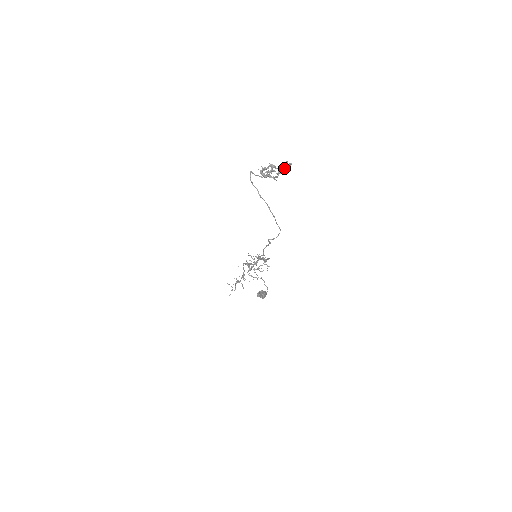
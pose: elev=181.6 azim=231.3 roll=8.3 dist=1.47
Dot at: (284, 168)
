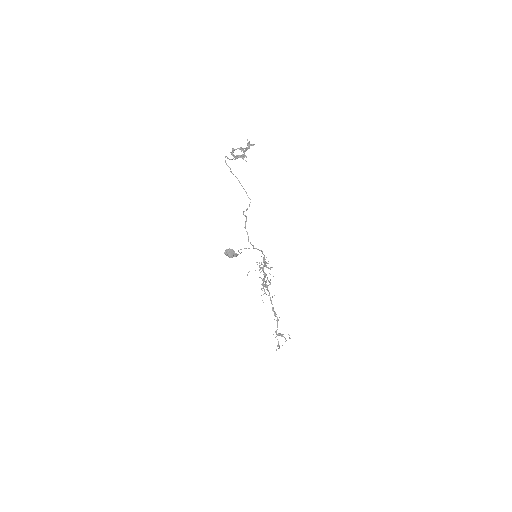
Dot at: (247, 147)
